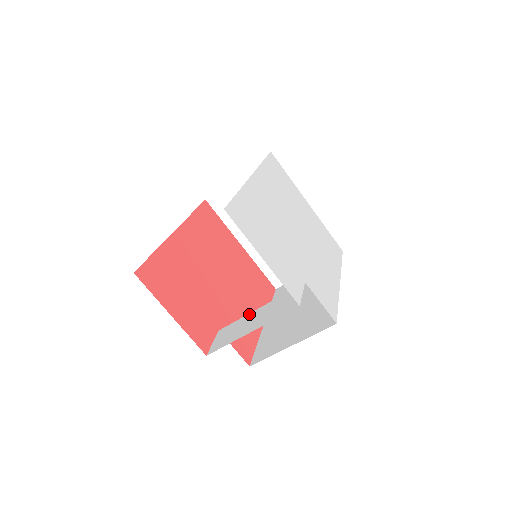
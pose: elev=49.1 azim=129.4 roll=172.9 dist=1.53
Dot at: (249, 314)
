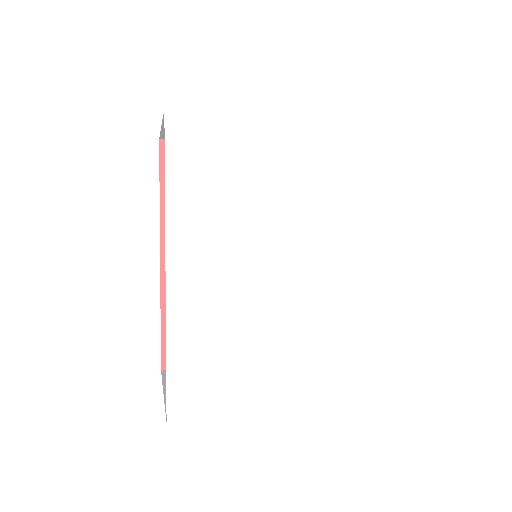
Dot at: occluded
